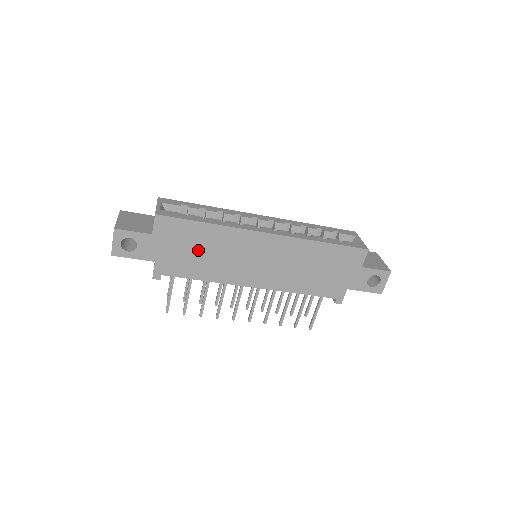
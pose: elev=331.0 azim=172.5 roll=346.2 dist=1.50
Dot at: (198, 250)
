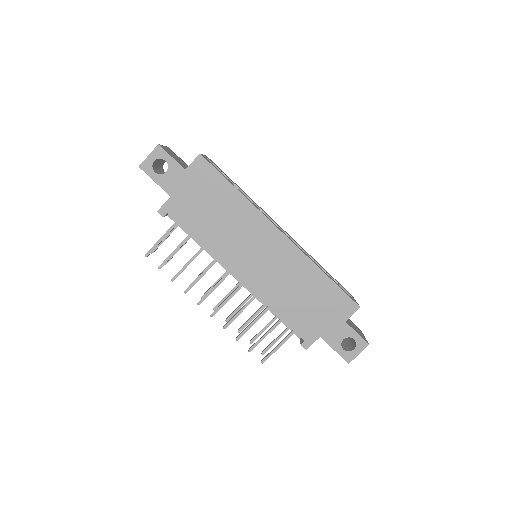
Dot at: (213, 209)
